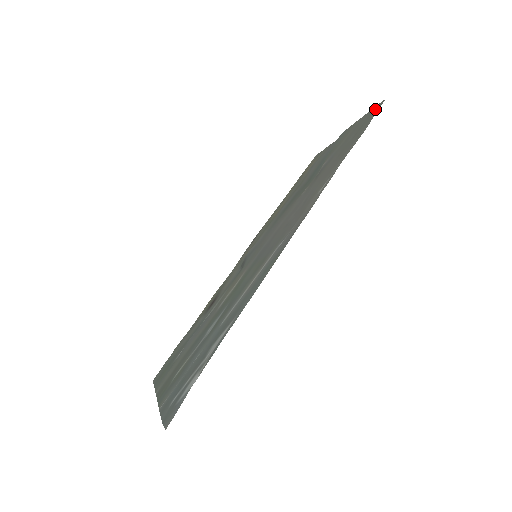
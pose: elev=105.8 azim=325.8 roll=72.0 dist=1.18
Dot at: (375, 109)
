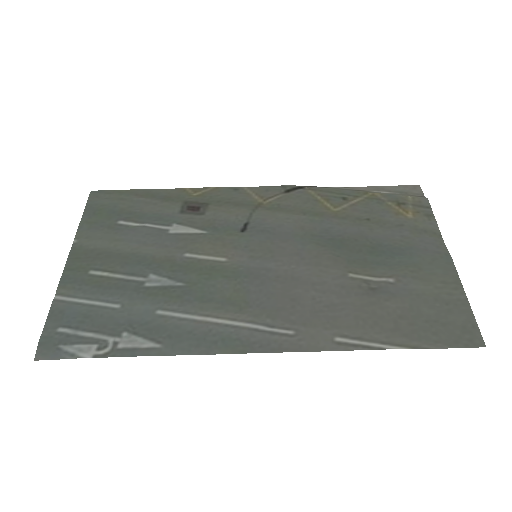
Dot at: (471, 334)
